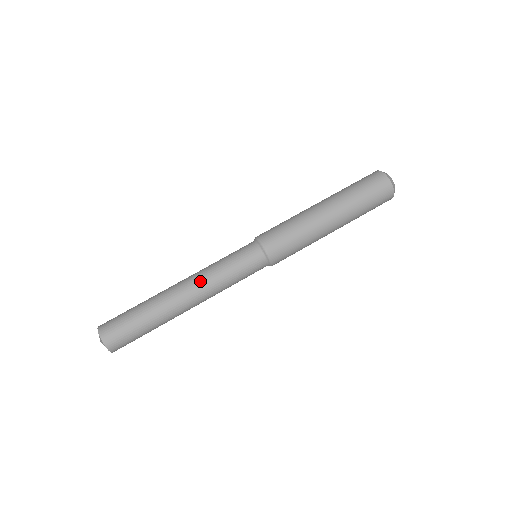
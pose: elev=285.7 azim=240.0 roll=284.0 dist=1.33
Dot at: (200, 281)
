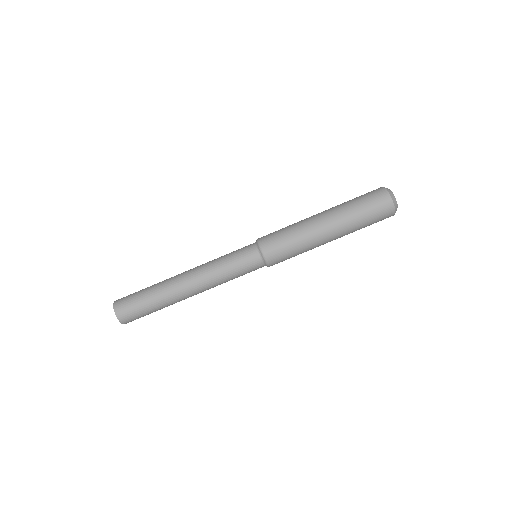
Dot at: (203, 278)
